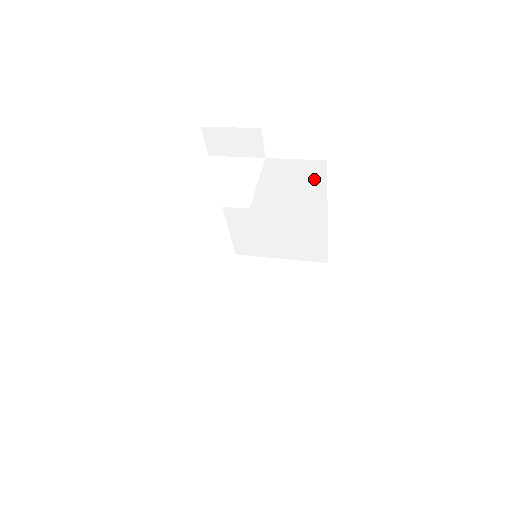
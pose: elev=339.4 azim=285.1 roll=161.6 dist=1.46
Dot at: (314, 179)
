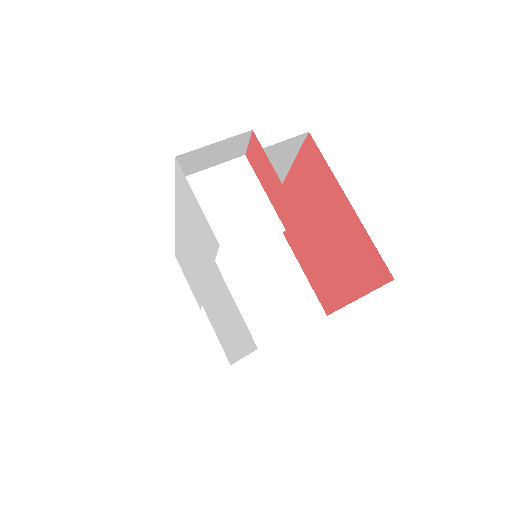
Dot at: (288, 152)
